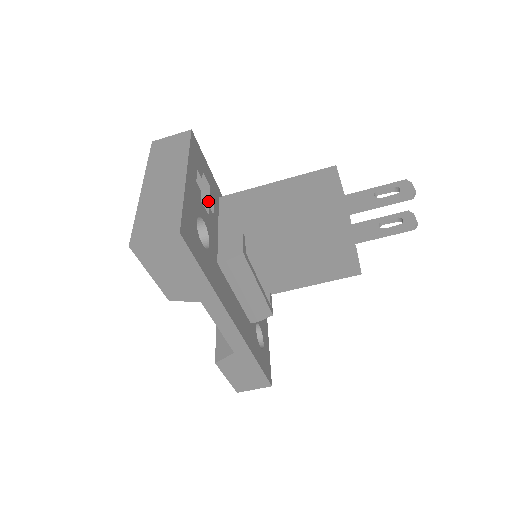
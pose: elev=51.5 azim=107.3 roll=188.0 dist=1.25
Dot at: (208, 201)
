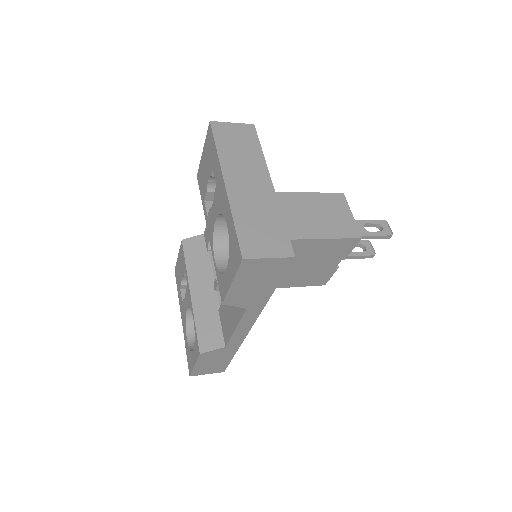
Dot at: occluded
